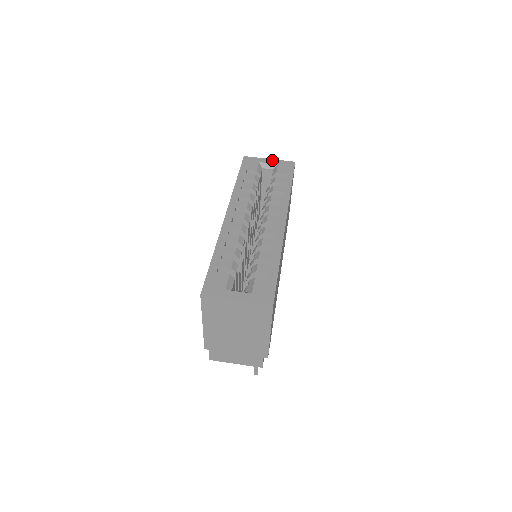
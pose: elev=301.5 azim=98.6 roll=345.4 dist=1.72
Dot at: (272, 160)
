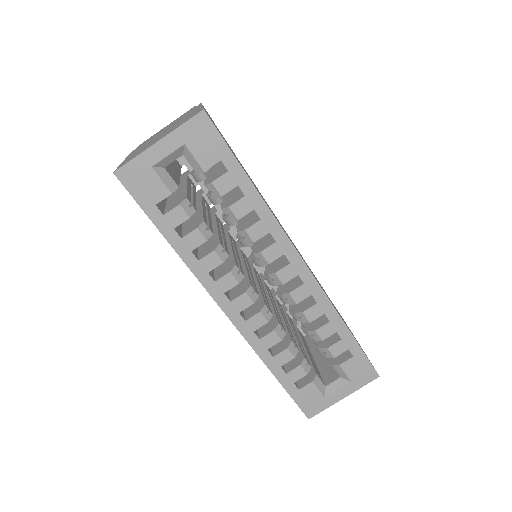
Dot at: (165, 142)
